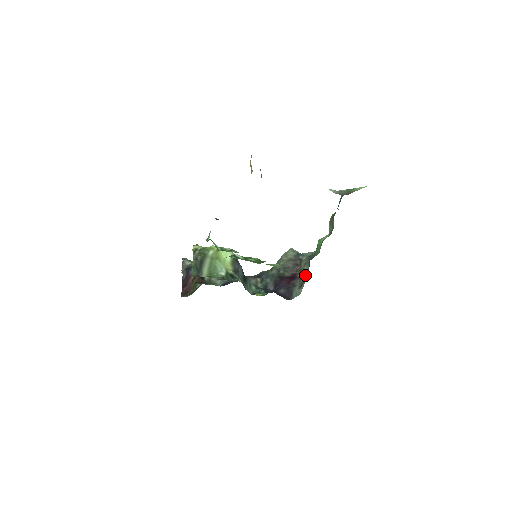
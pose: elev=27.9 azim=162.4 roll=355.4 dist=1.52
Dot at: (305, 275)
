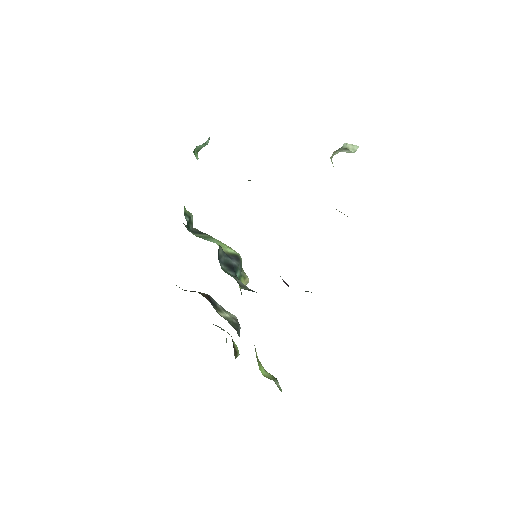
Dot at: occluded
